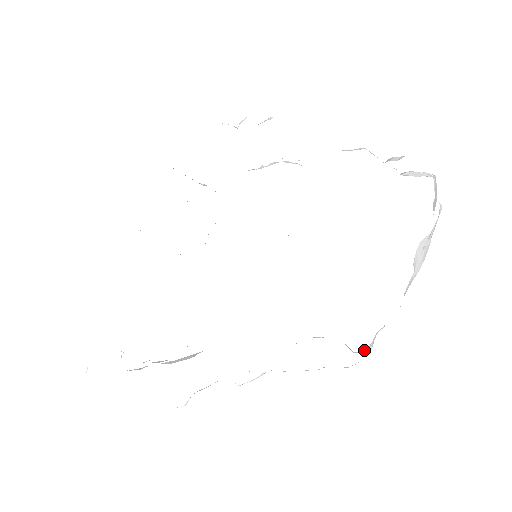
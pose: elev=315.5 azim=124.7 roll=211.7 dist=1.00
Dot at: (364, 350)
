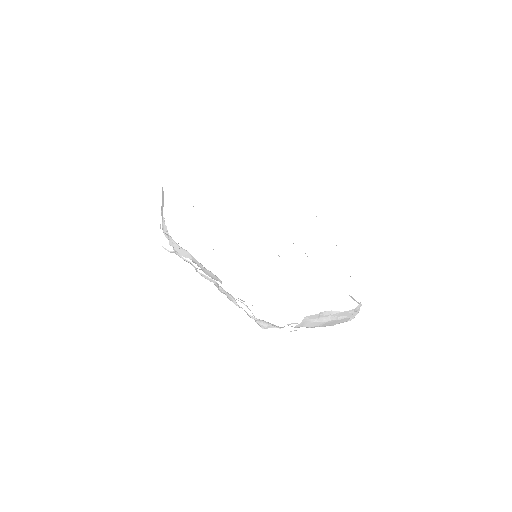
Dot at: (262, 324)
